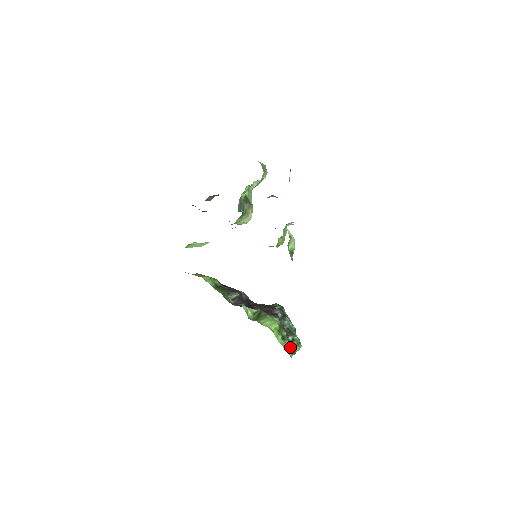
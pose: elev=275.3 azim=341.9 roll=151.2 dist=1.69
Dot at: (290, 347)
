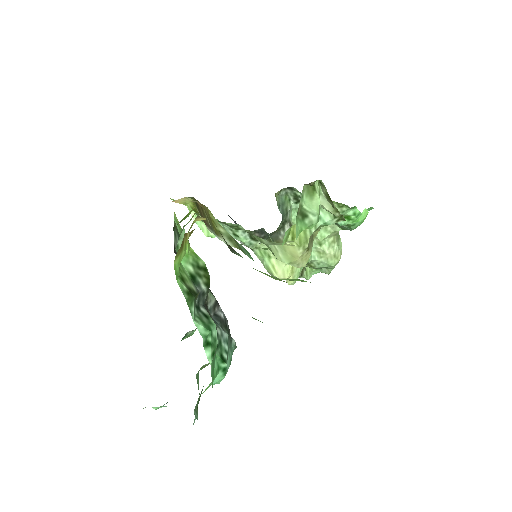
Dot at: (190, 288)
